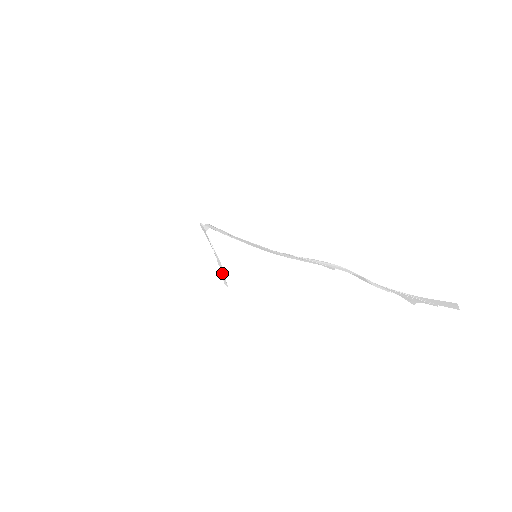
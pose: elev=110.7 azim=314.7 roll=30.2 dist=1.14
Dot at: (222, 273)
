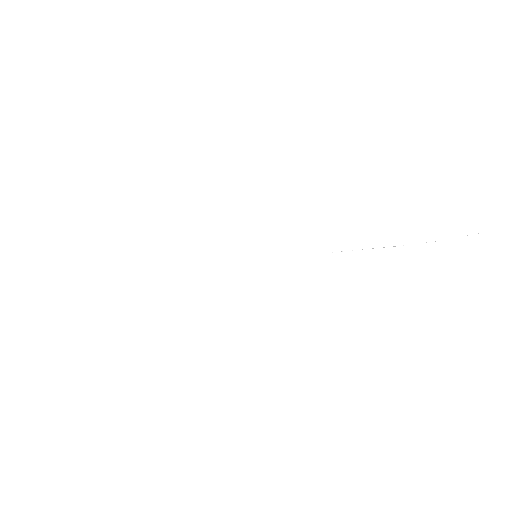
Dot at: occluded
